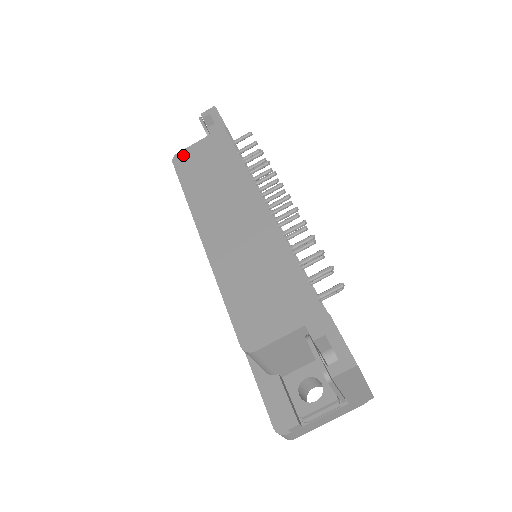
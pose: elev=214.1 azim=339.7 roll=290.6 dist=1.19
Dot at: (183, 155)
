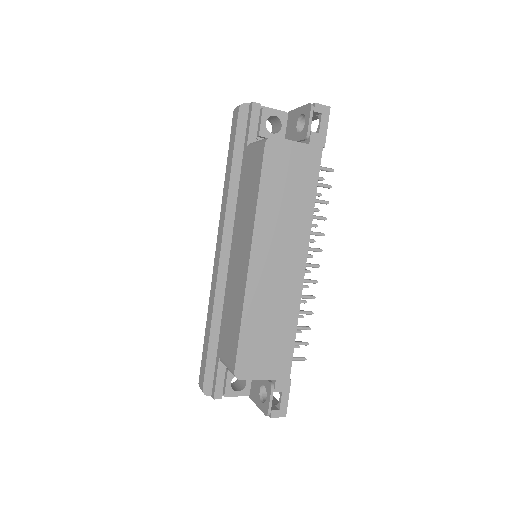
Dot at: (277, 146)
